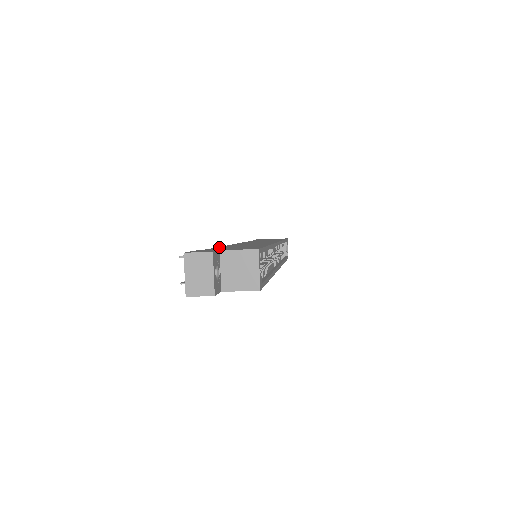
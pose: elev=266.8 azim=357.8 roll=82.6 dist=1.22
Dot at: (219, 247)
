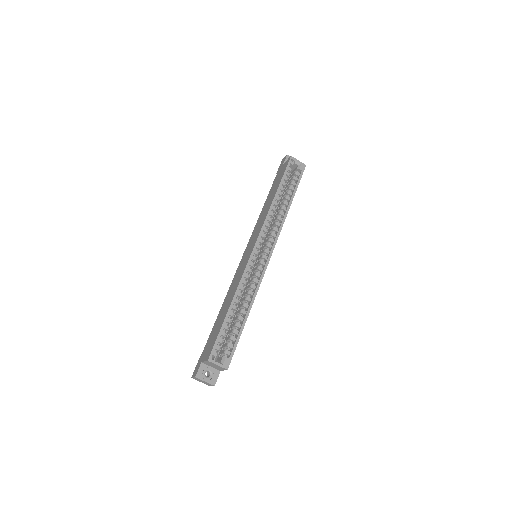
Dot at: (214, 324)
